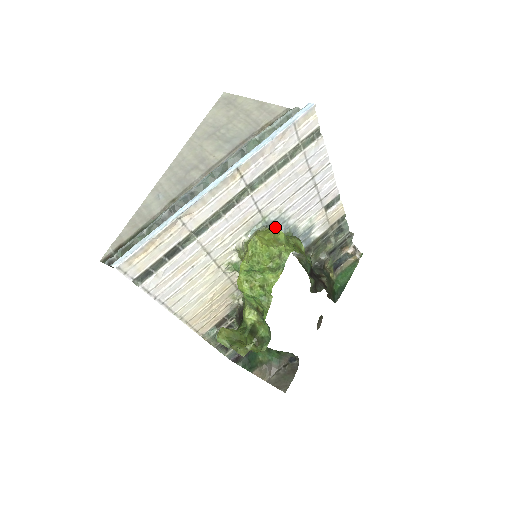
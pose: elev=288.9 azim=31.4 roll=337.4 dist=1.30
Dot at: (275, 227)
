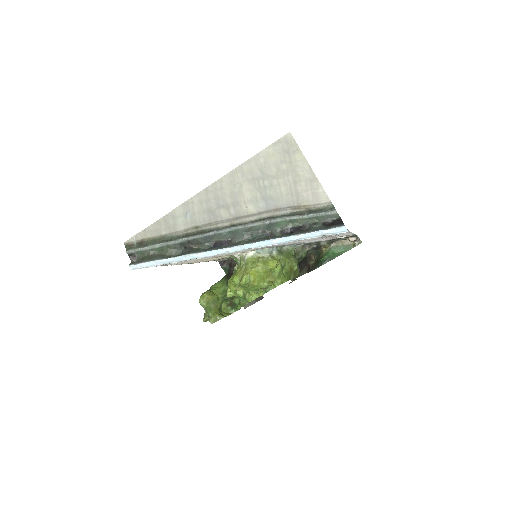
Dot at: (276, 261)
